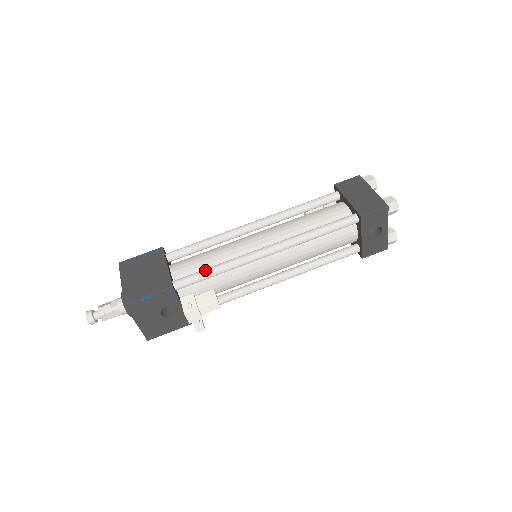
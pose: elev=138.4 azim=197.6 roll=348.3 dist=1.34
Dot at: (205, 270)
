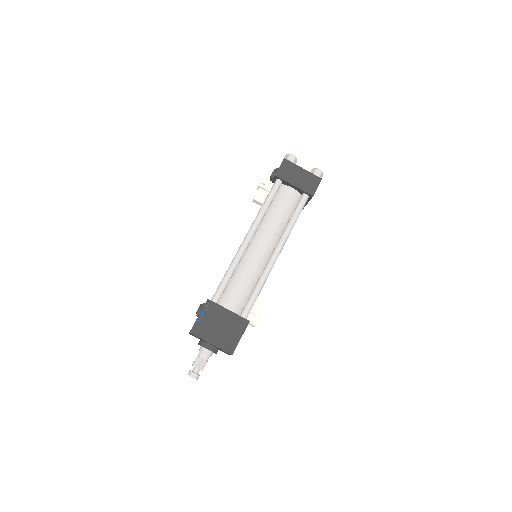
Dot at: (255, 295)
